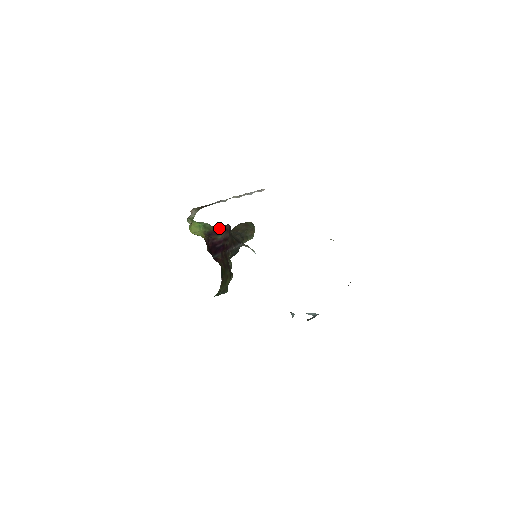
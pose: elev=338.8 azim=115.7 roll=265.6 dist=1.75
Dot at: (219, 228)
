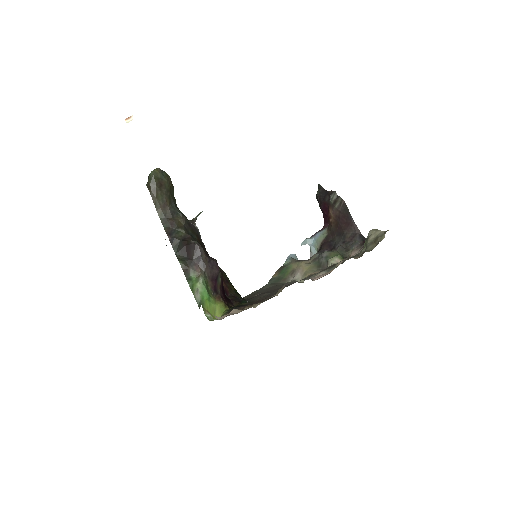
Dot at: (209, 269)
